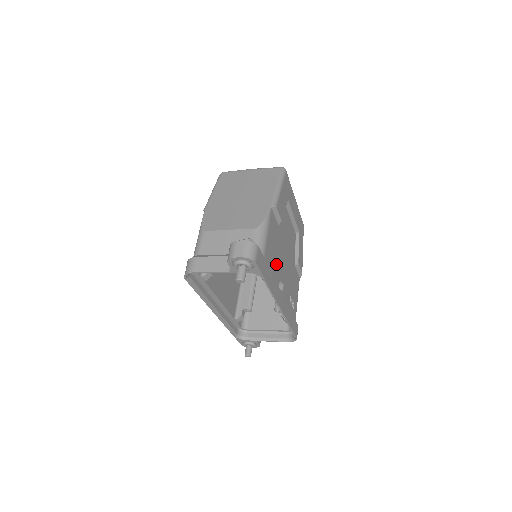
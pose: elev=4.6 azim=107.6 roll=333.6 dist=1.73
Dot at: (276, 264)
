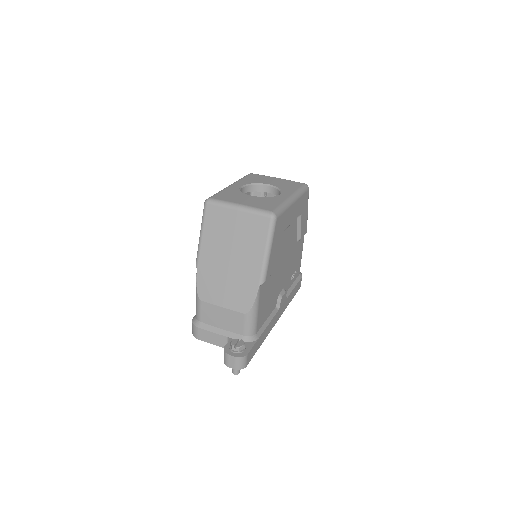
Dot at: (271, 300)
